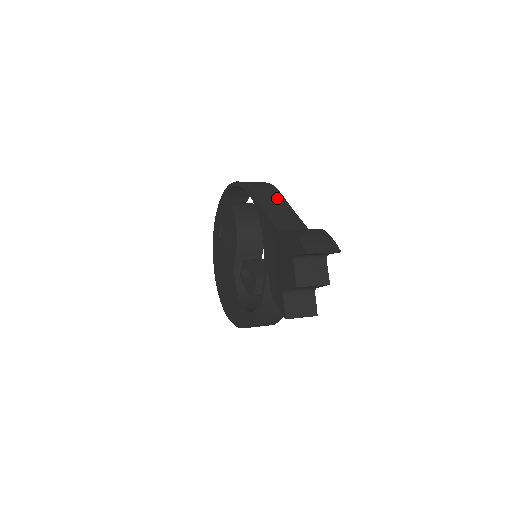
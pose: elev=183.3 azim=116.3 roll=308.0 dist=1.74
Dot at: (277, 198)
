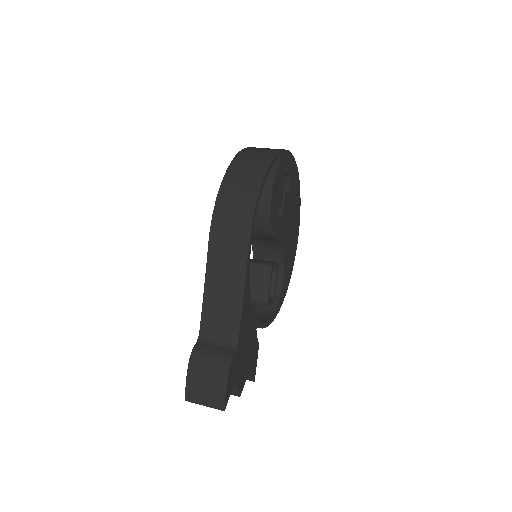
Dot at: (236, 261)
